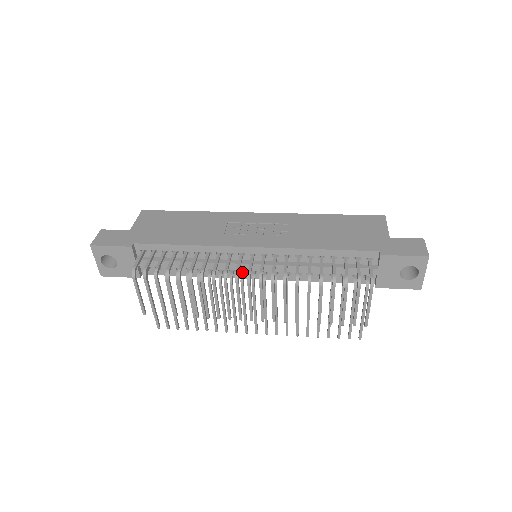
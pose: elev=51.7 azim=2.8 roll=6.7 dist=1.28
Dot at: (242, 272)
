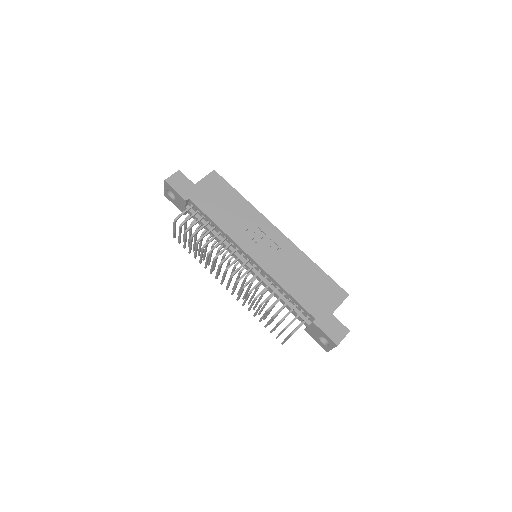
Dot at: (239, 261)
